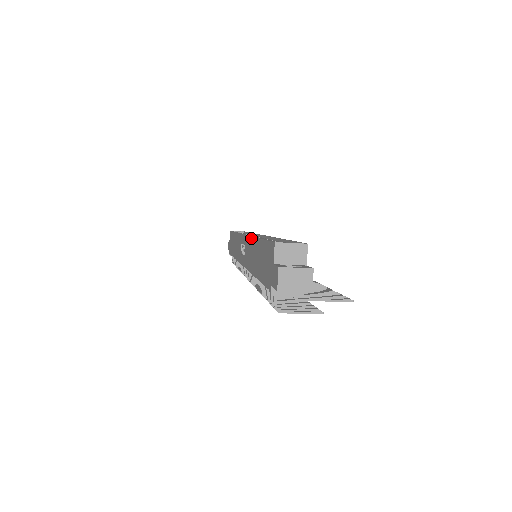
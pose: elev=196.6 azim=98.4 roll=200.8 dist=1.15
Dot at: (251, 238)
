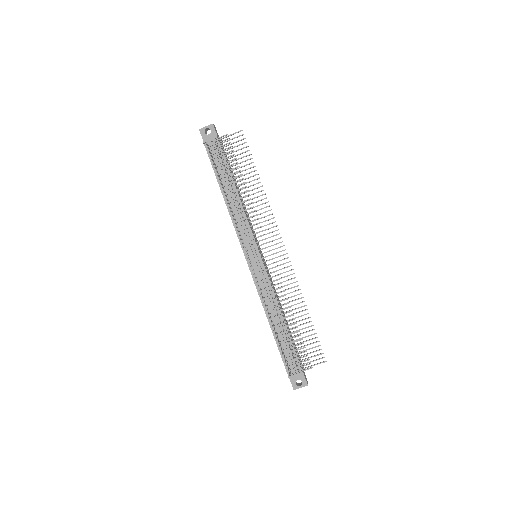
Dot at: occluded
